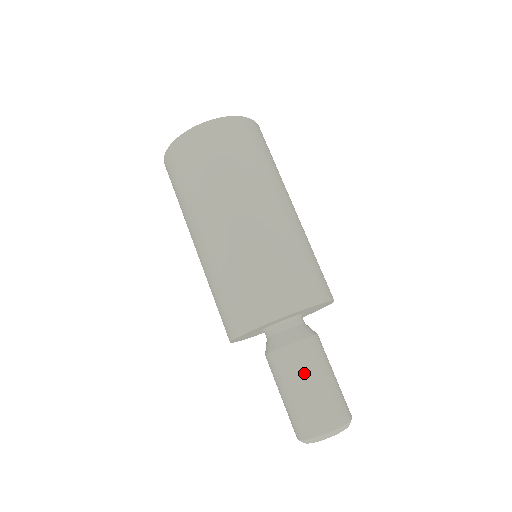
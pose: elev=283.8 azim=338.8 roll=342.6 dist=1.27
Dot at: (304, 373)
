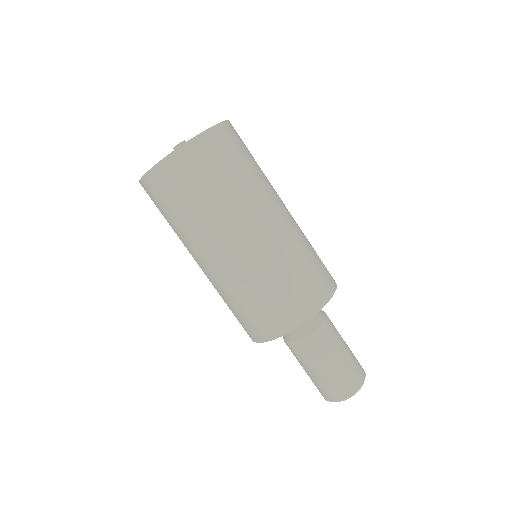
Dot at: (320, 358)
